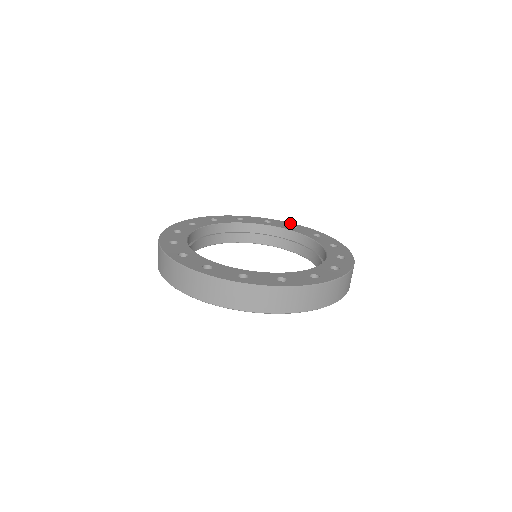
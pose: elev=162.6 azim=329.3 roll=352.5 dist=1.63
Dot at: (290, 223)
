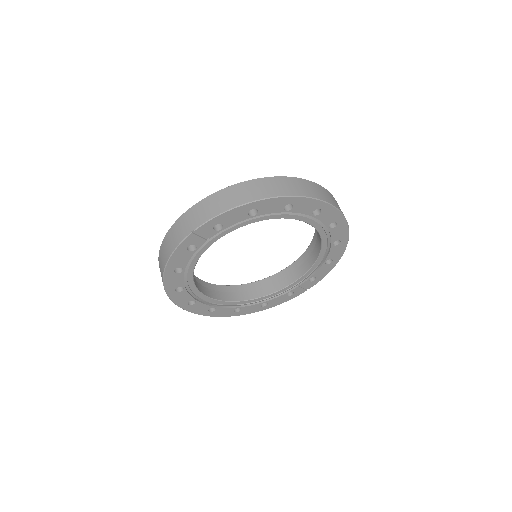
Dot at: occluded
